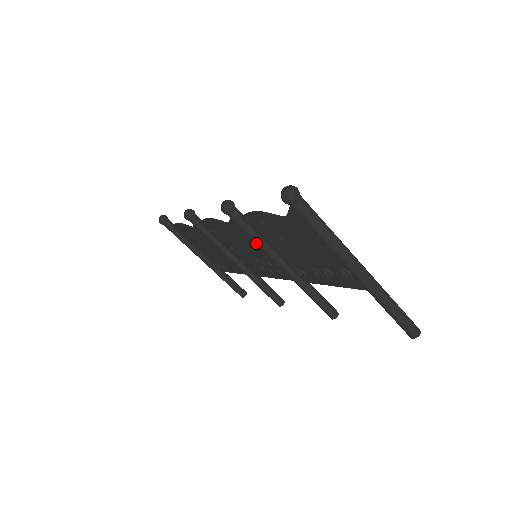
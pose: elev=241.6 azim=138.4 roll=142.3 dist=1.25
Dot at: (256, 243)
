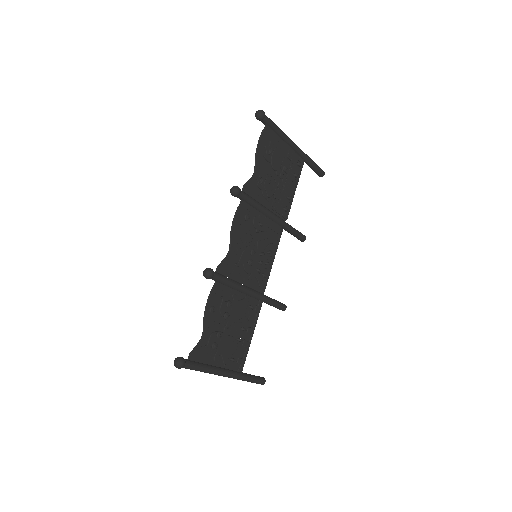
Dot at: occluded
